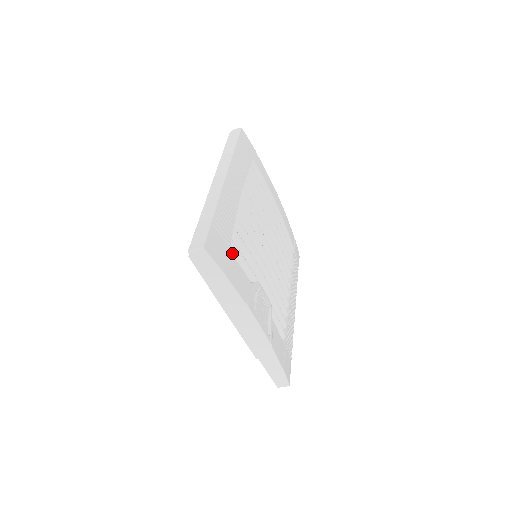
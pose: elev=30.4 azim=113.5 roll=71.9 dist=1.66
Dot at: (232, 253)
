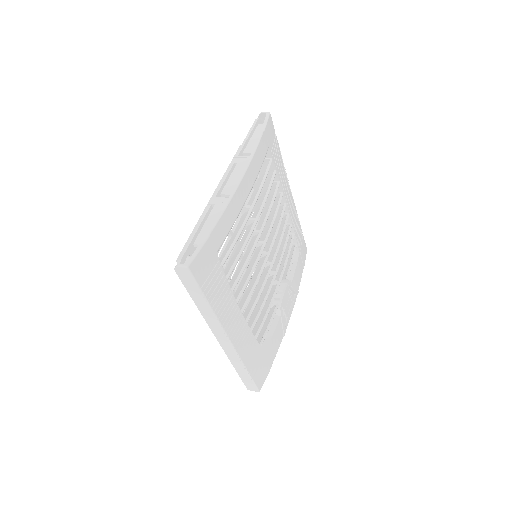
Dot at: occluded
